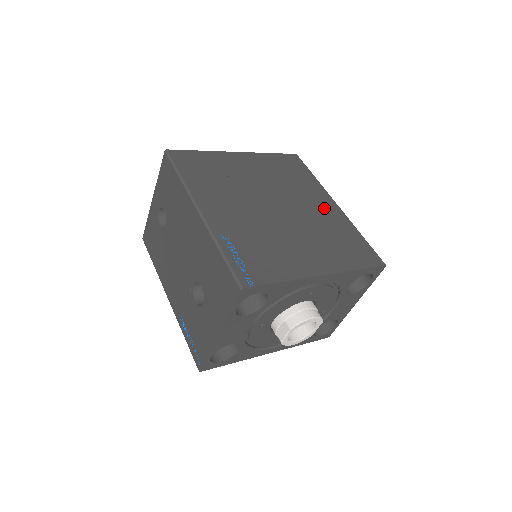
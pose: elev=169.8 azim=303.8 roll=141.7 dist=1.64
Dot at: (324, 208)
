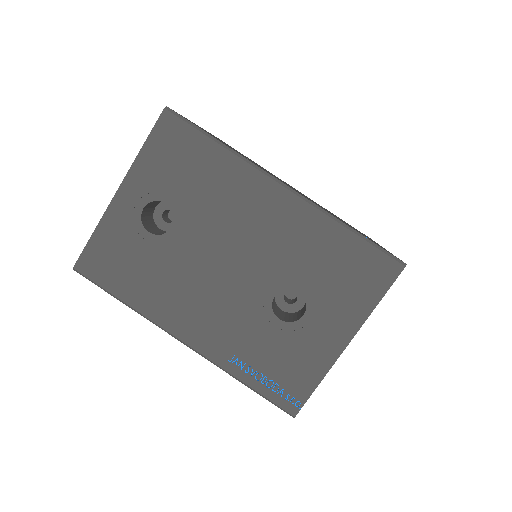
Dot at: occluded
